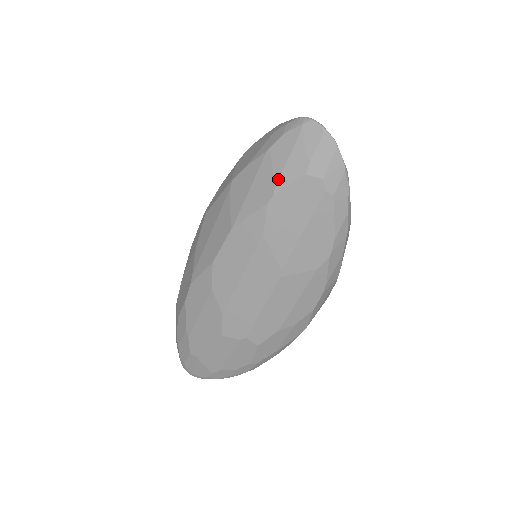
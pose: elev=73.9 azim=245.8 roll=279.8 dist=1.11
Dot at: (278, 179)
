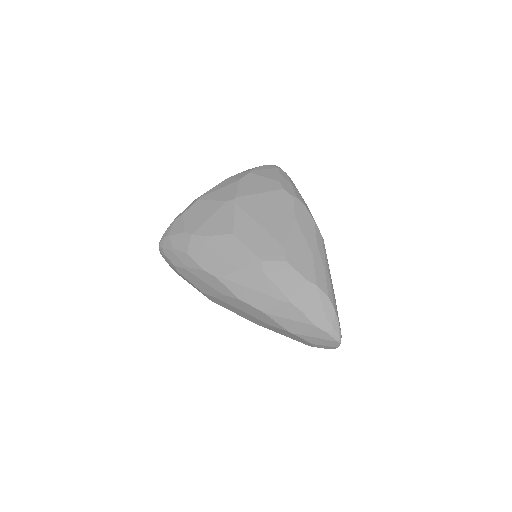
Dot at: (303, 335)
